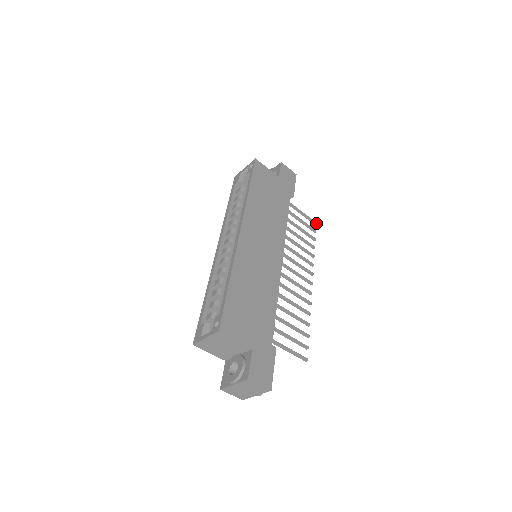
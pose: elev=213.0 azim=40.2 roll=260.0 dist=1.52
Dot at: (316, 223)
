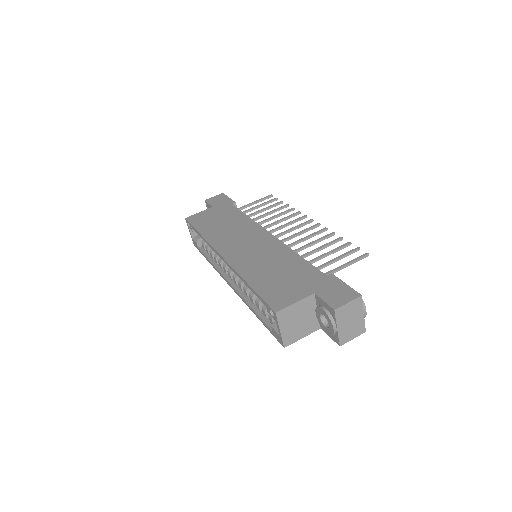
Dot at: (271, 195)
